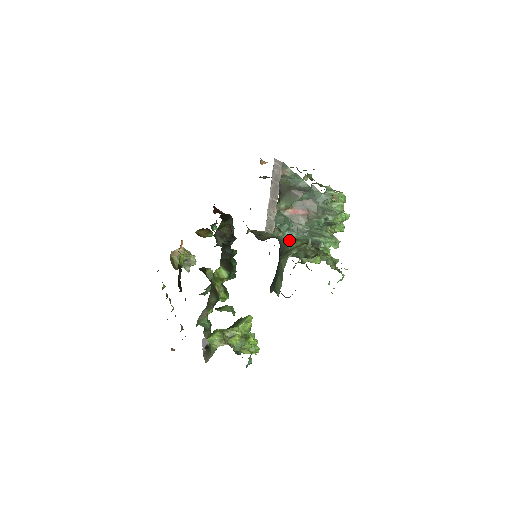
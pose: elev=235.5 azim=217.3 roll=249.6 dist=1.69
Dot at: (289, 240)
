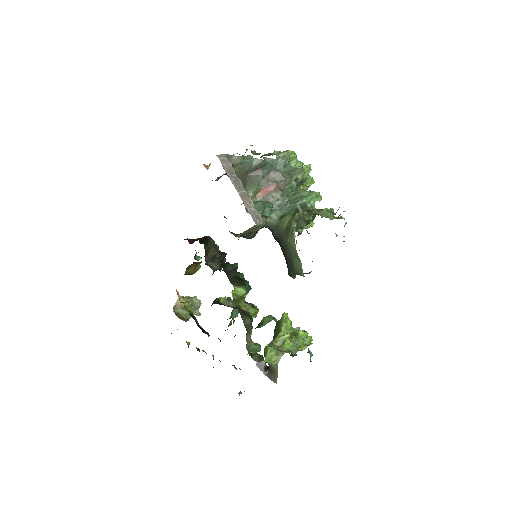
Dot at: (278, 220)
